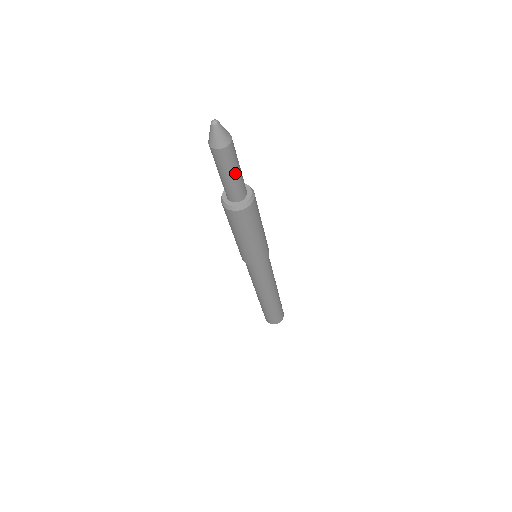
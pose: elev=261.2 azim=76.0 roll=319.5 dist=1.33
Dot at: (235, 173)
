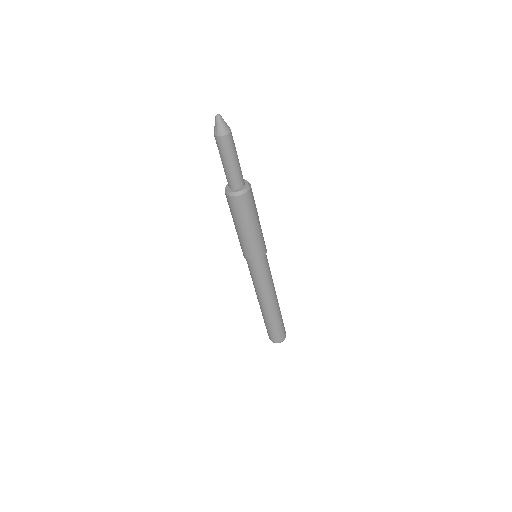
Dot at: (234, 161)
